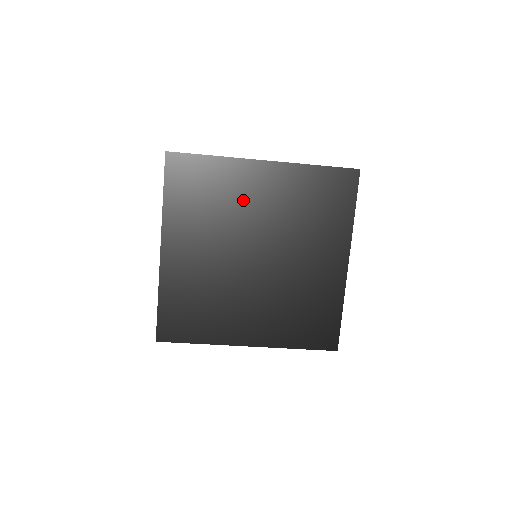
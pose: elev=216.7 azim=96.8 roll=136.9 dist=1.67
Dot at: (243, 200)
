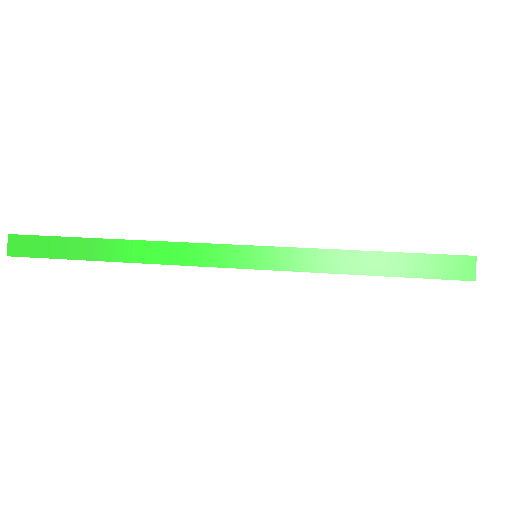
Dot at: occluded
